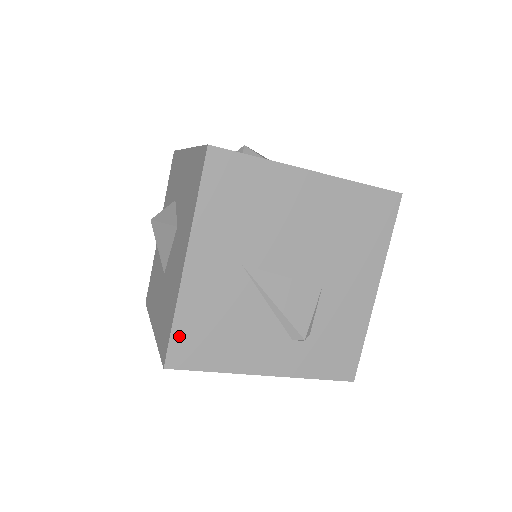
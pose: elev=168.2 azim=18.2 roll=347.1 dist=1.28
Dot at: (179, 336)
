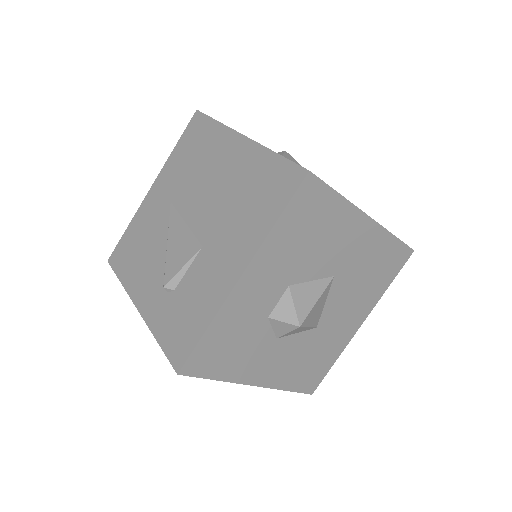
Dot at: (123, 241)
